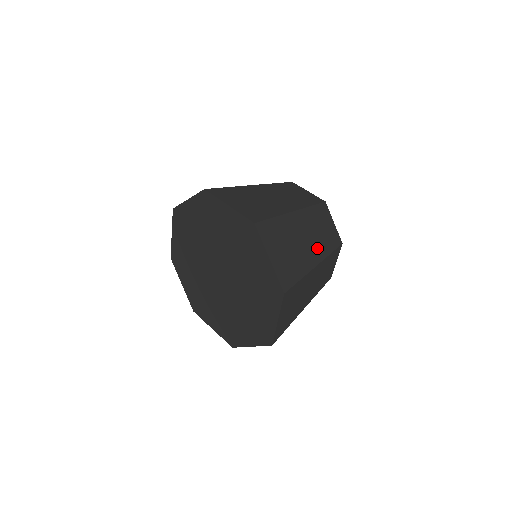
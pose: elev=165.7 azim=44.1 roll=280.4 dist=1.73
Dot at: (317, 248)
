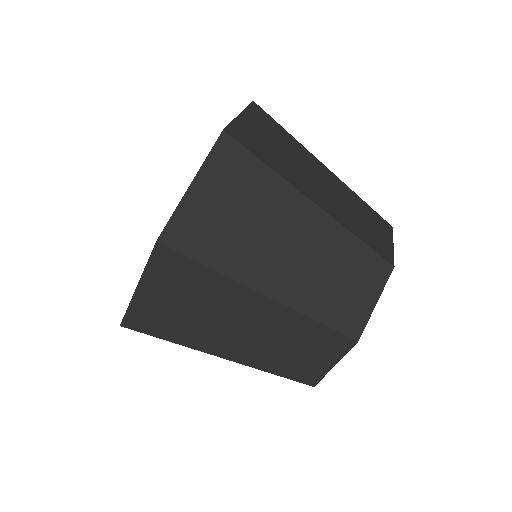
Dot at: (333, 206)
